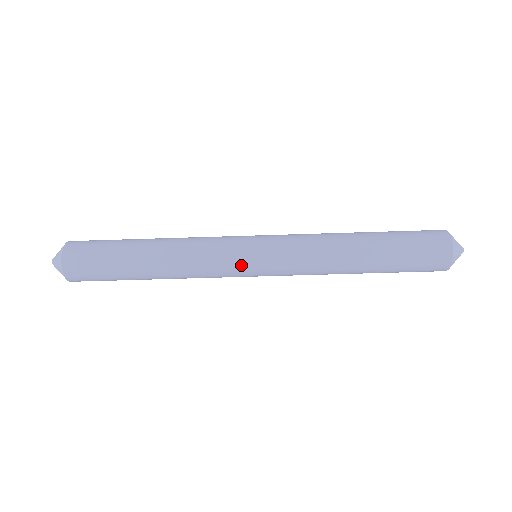
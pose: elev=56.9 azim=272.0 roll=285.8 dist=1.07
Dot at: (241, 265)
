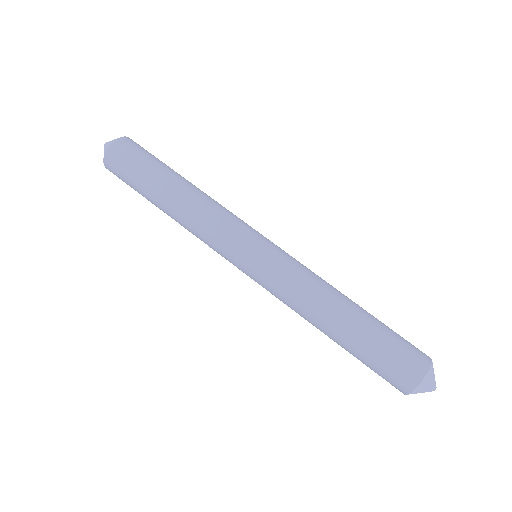
Dot at: (238, 250)
